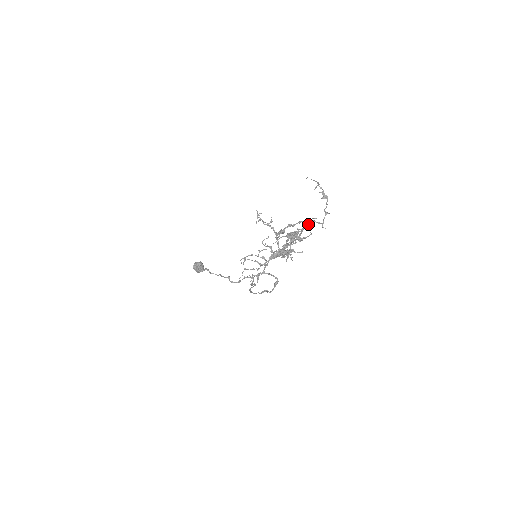
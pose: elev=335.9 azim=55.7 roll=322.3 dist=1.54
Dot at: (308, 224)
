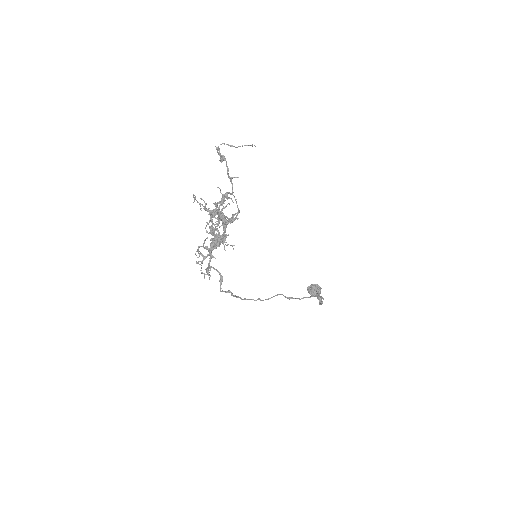
Dot at: (223, 198)
